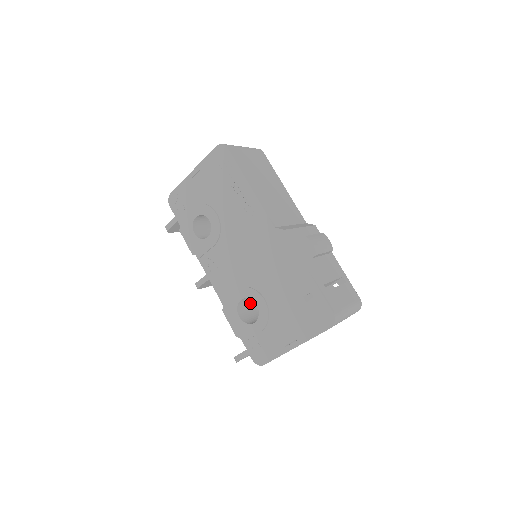
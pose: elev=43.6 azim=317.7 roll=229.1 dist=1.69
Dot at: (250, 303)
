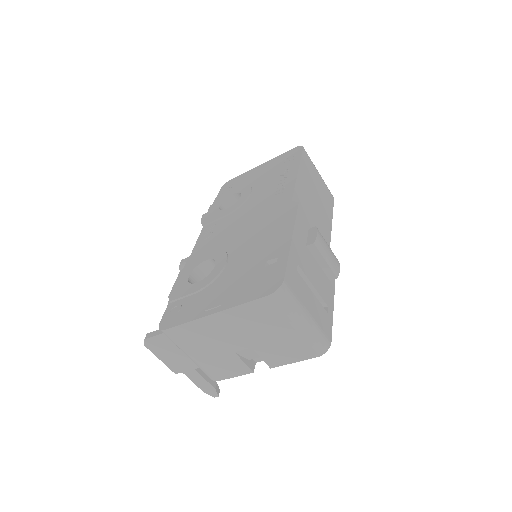
Dot at: occluded
